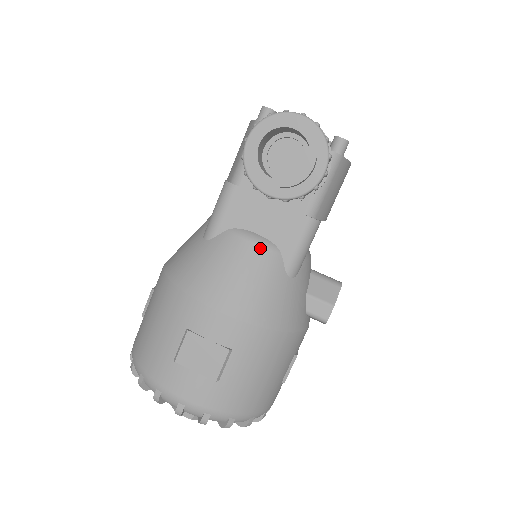
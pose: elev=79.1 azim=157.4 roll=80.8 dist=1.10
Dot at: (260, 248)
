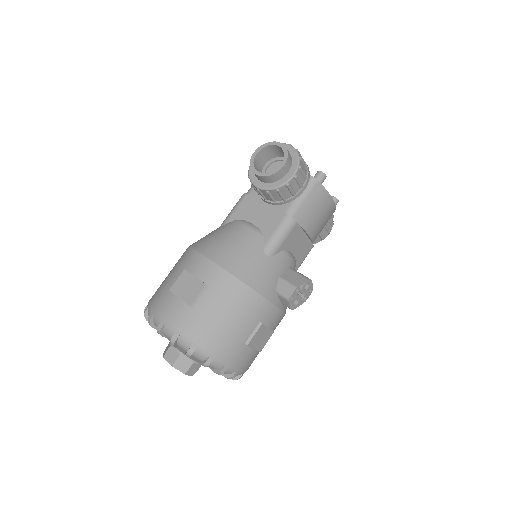
Dot at: (250, 230)
